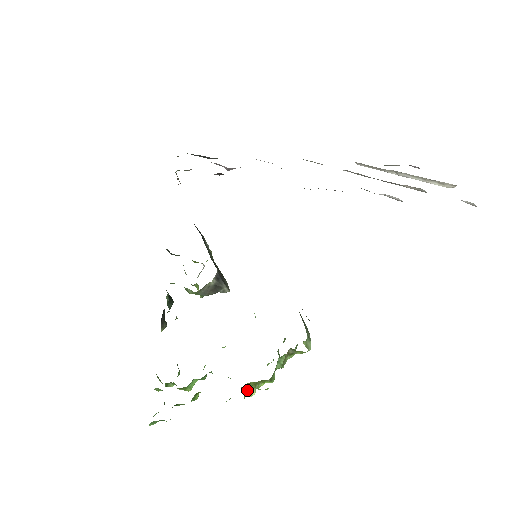
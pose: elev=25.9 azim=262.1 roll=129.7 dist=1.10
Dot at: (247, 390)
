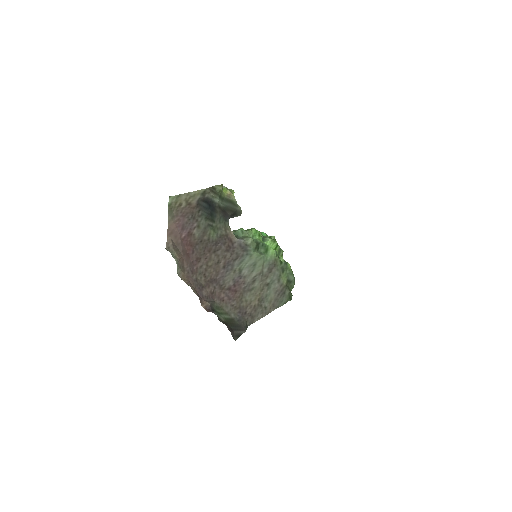
Dot at: occluded
